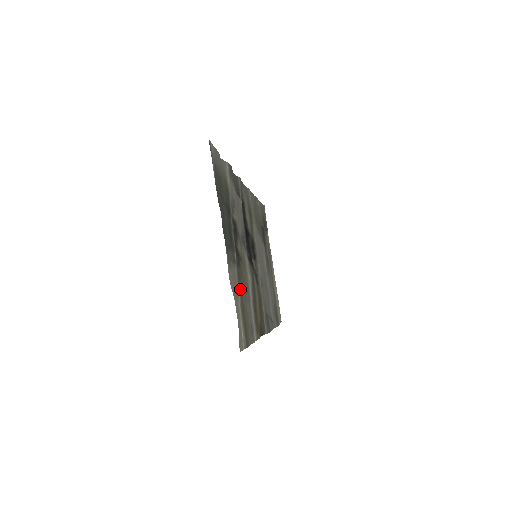
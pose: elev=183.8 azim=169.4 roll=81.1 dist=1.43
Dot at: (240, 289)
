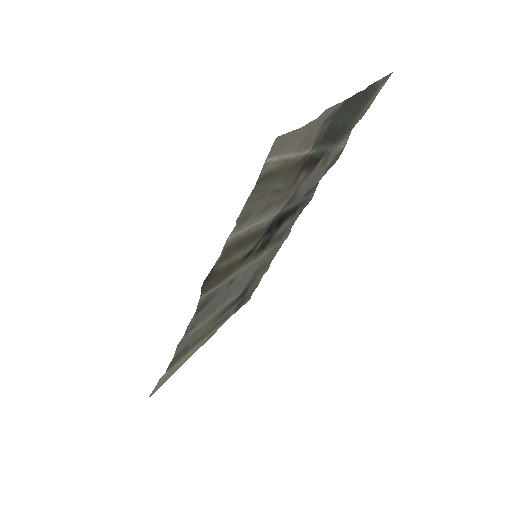
Dot at: (291, 167)
